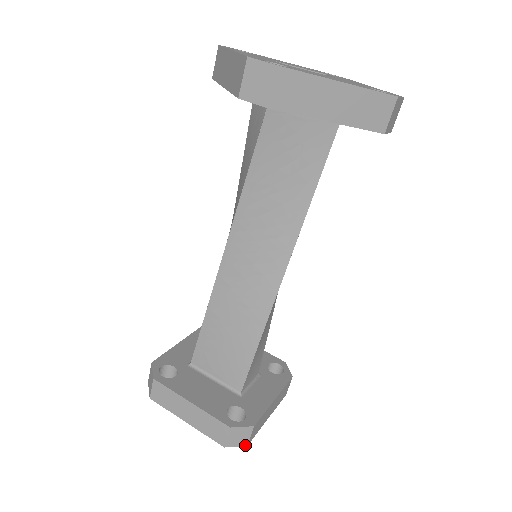
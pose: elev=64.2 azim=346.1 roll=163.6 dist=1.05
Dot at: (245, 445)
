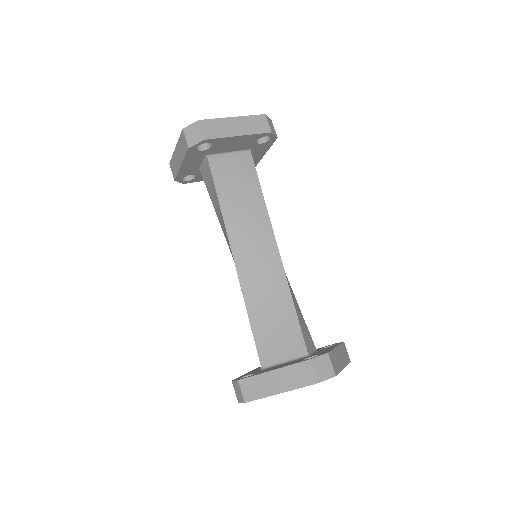
Dot at: (333, 376)
